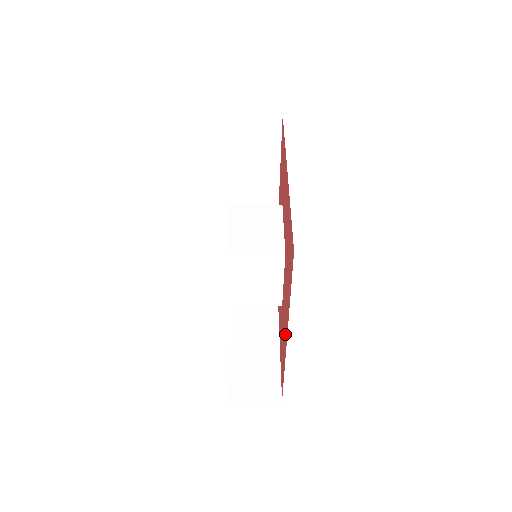
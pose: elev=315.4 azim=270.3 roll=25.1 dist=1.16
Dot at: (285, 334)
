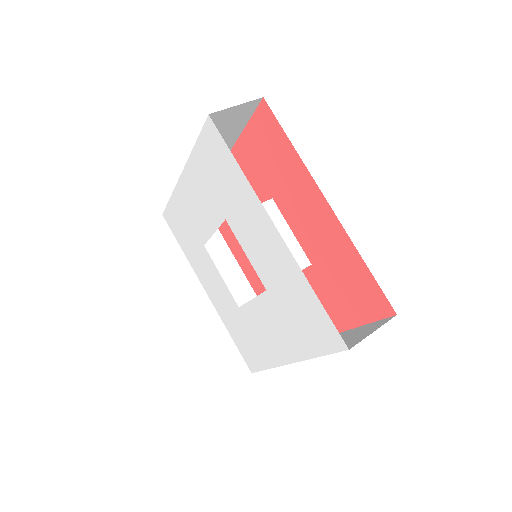
Dot at: occluded
